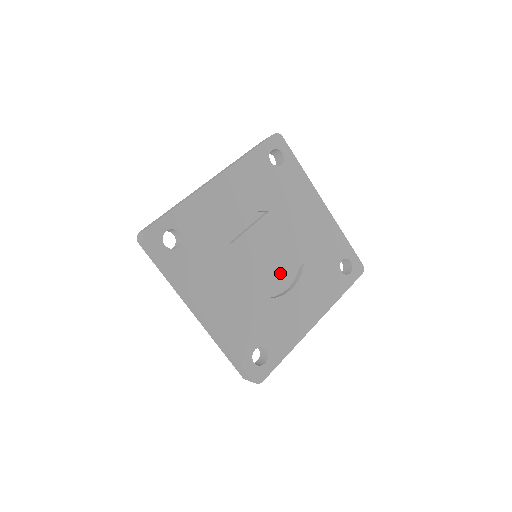
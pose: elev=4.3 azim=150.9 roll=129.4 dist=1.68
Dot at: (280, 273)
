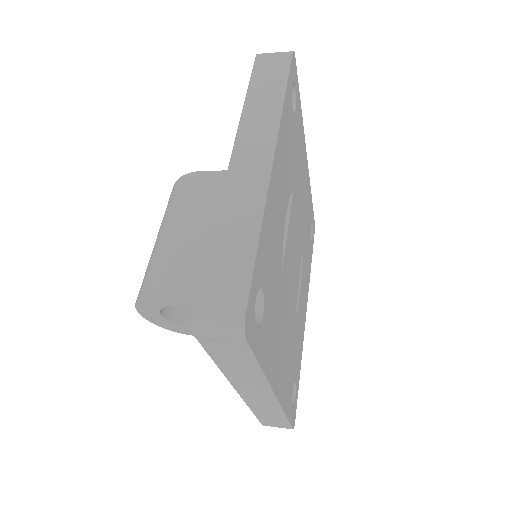
Dot at: (297, 276)
